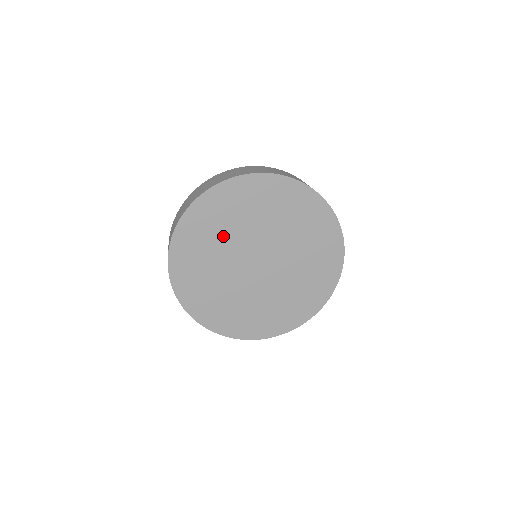
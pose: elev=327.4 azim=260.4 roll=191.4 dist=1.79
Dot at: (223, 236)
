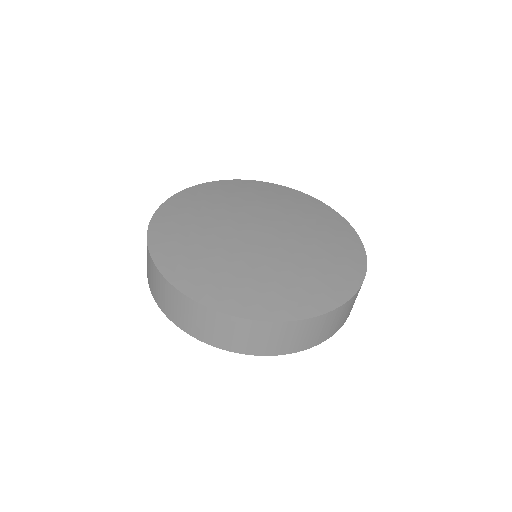
Dot at: occluded
